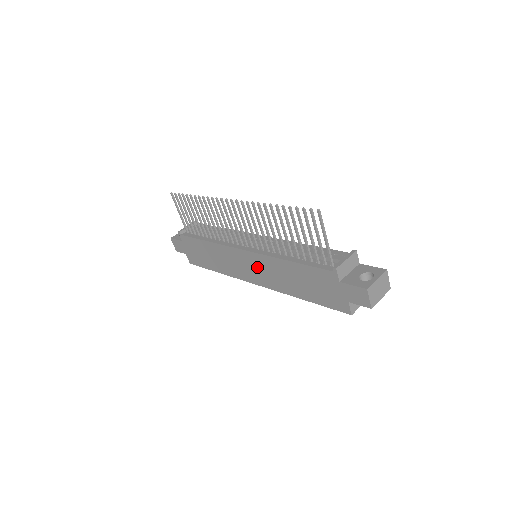
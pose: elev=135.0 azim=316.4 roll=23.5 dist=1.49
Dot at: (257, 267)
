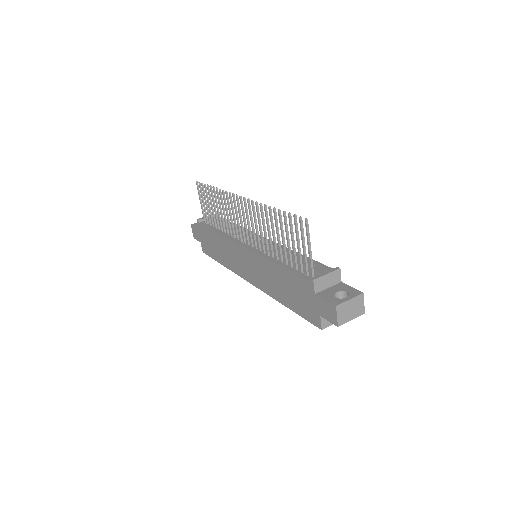
Dot at: (253, 266)
